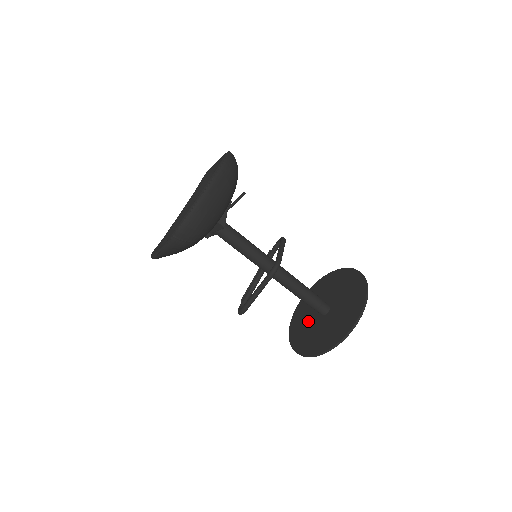
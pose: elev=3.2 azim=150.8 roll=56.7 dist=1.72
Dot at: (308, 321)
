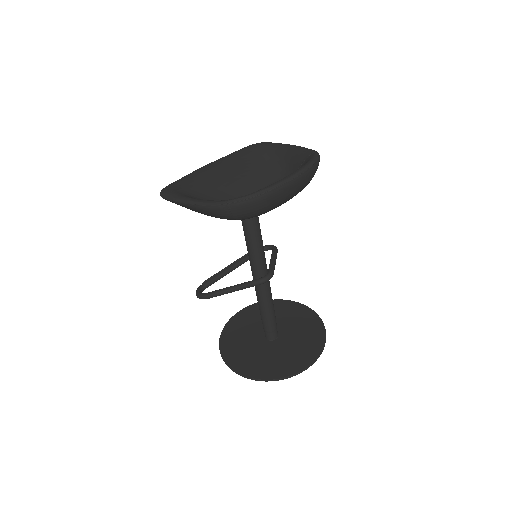
Dot at: (248, 335)
